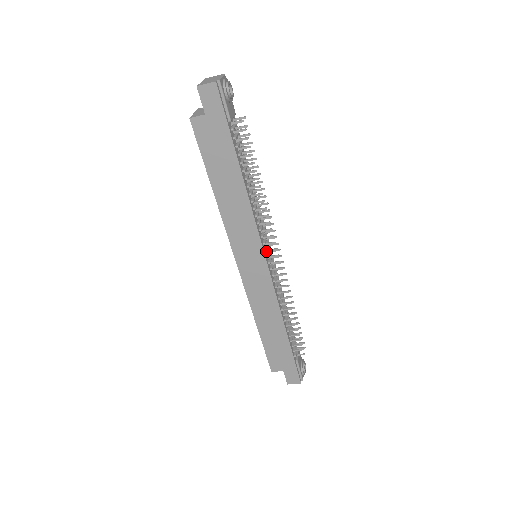
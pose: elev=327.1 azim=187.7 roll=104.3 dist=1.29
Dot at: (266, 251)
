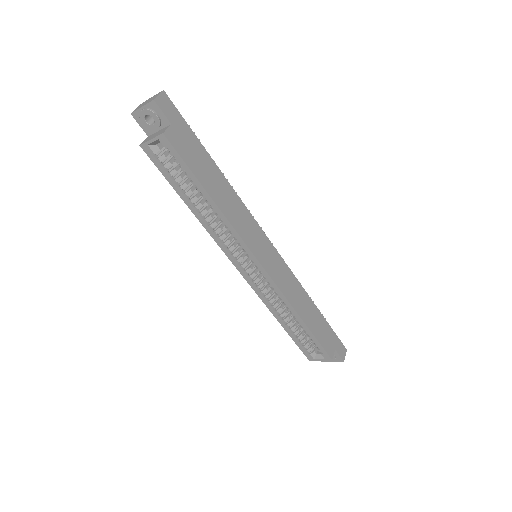
Dot at: occluded
